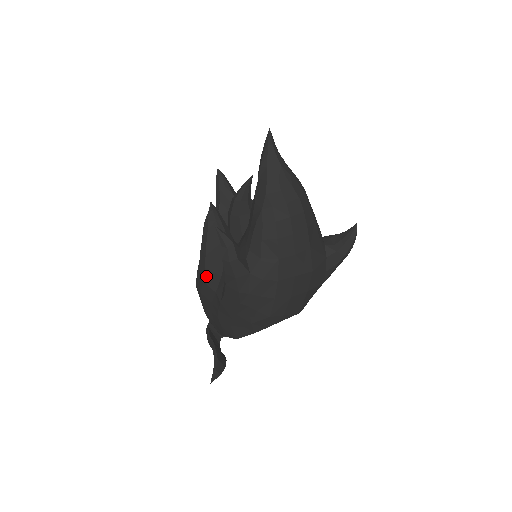
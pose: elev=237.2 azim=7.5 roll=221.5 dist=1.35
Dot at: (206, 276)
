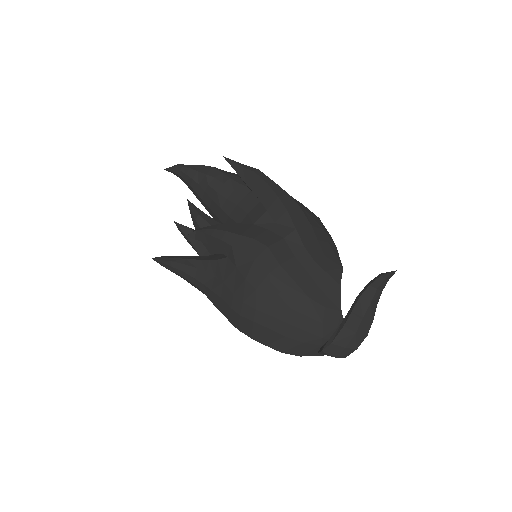
Dot at: (263, 242)
